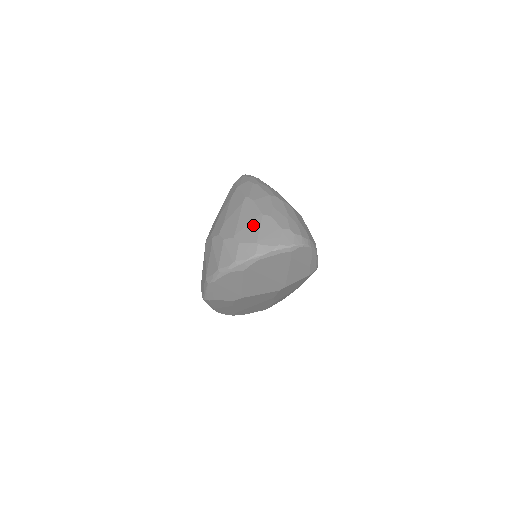
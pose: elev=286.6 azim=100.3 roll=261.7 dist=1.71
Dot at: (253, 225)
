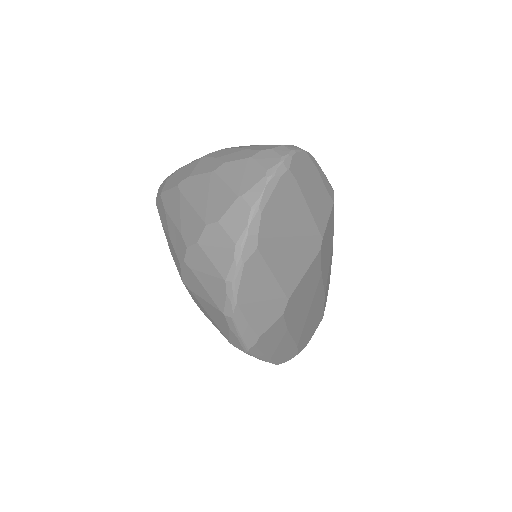
Dot at: (214, 190)
